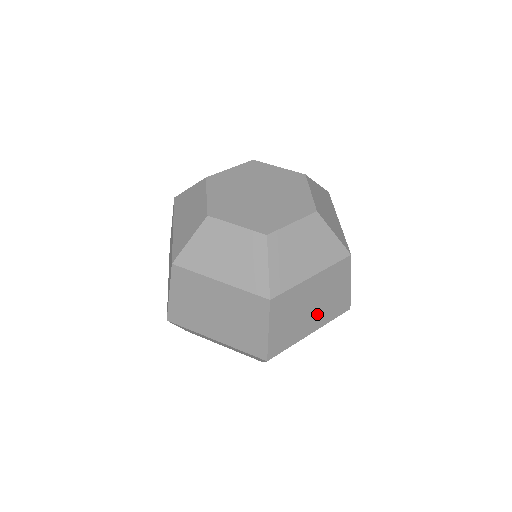
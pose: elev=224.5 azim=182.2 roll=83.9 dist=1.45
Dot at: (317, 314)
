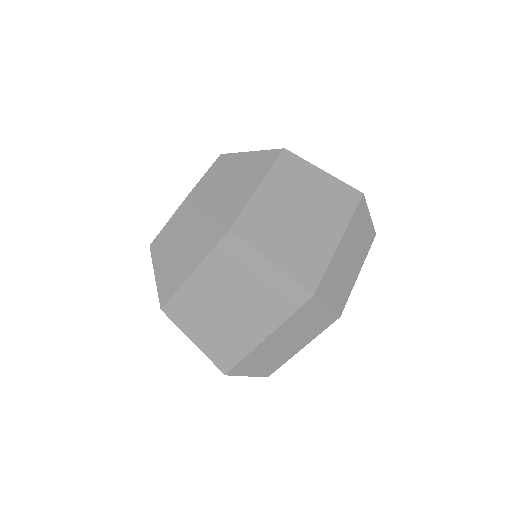
Dot at: (250, 313)
